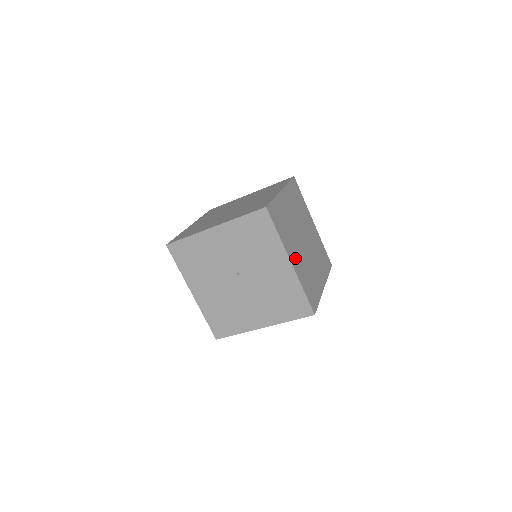
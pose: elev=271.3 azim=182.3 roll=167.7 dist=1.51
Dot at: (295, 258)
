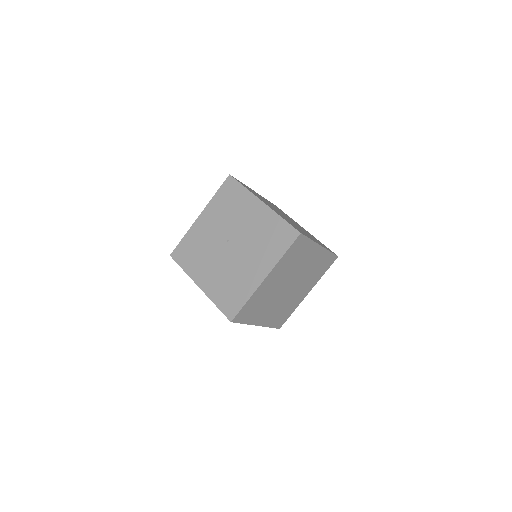
Dot at: occluded
